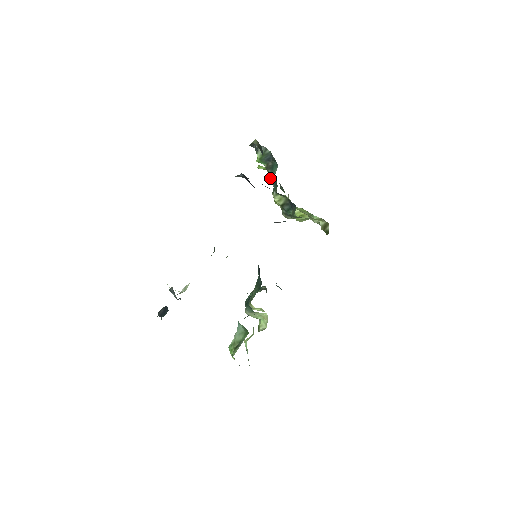
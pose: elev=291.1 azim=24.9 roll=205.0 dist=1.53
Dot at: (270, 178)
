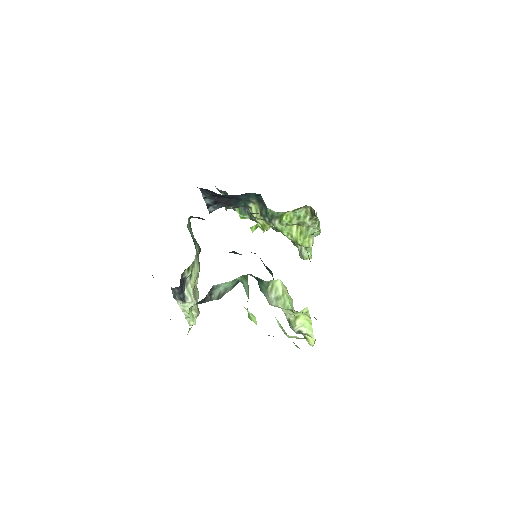
Dot at: (256, 221)
